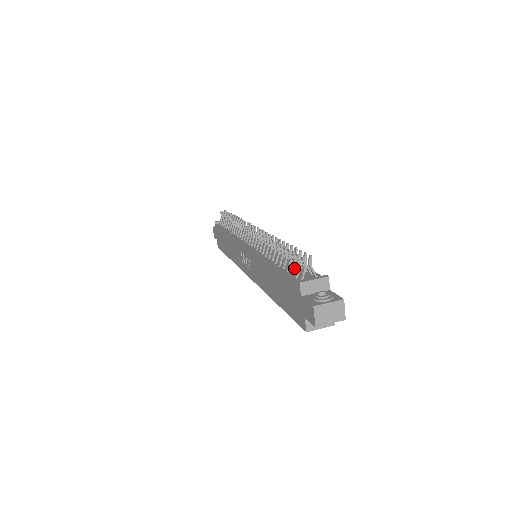
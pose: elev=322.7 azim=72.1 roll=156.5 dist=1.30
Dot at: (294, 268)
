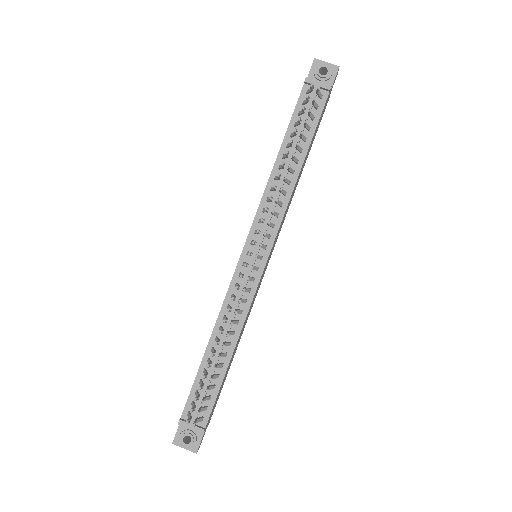
Dot at: occluded
